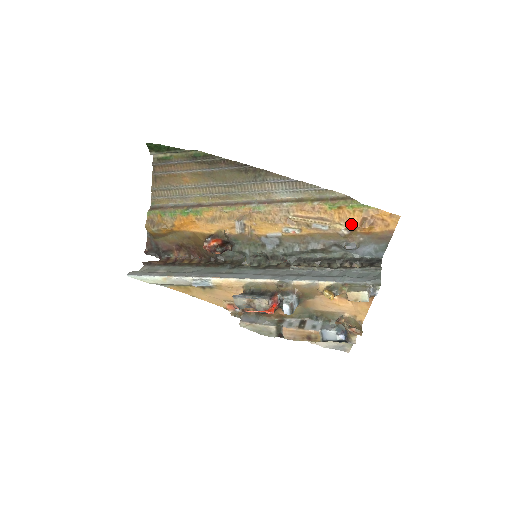
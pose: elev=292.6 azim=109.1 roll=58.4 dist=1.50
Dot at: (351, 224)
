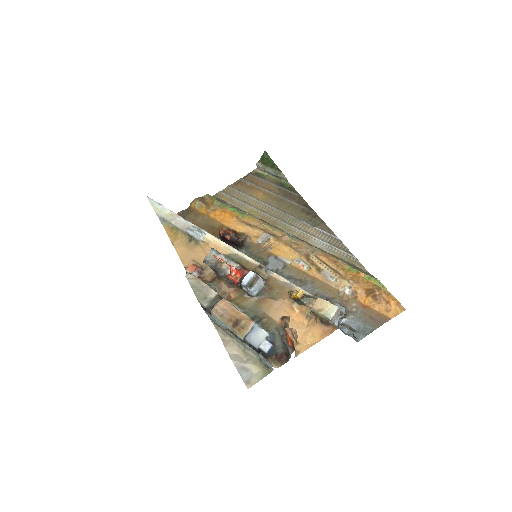
Dot at: (358, 285)
